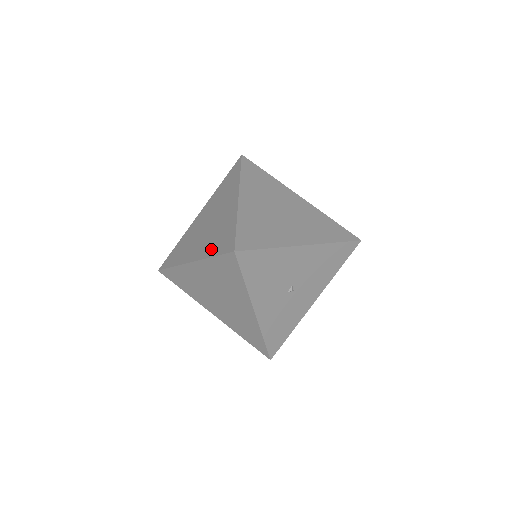
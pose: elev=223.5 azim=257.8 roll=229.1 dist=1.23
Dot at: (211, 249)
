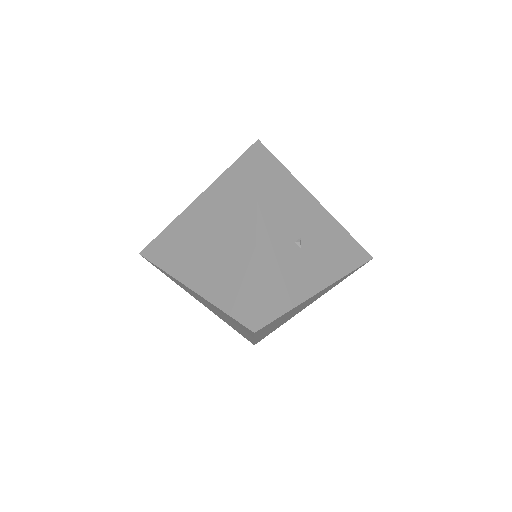
Dot at: occluded
